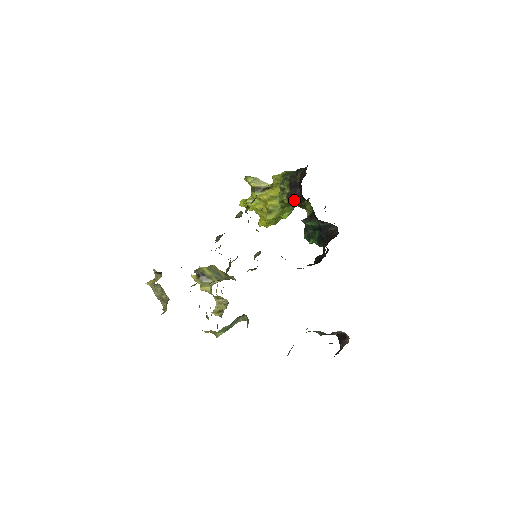
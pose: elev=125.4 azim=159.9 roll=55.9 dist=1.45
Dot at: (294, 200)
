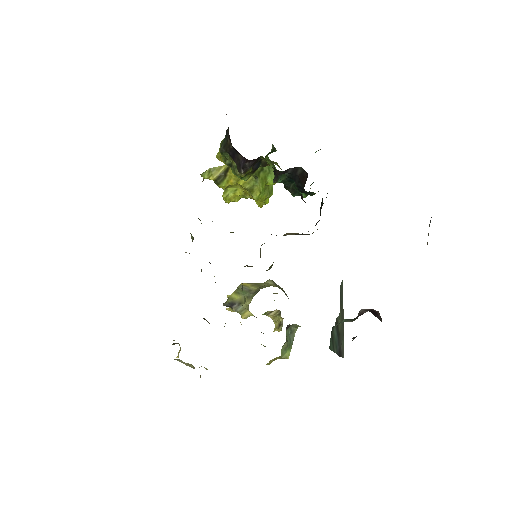
Dot at: (246, 168)
